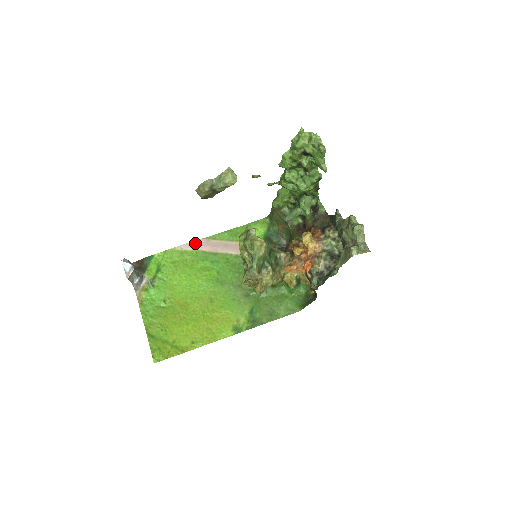
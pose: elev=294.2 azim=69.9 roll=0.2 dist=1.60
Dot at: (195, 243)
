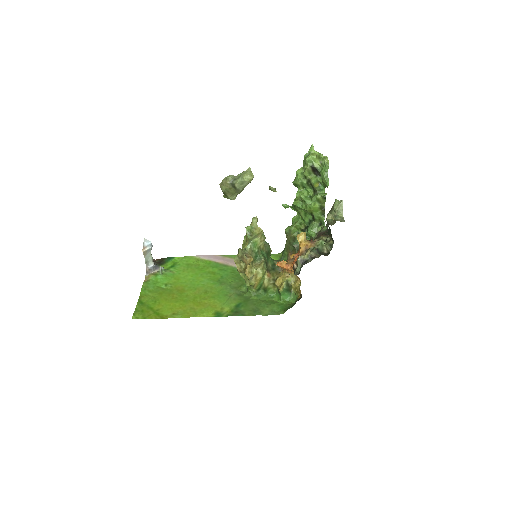
Dot at: (212, 256)
